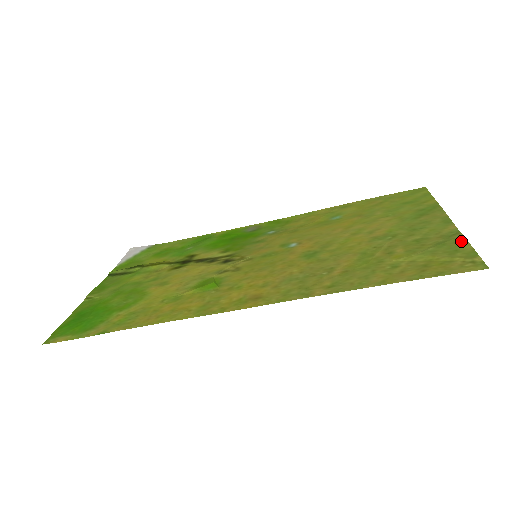
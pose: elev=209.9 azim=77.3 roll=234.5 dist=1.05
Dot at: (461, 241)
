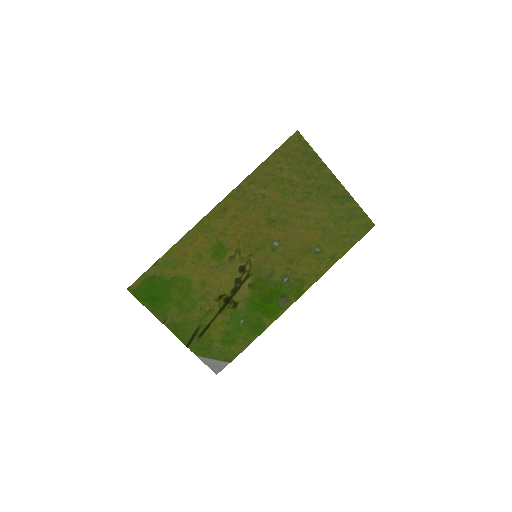
Dot at: (315, 157)
